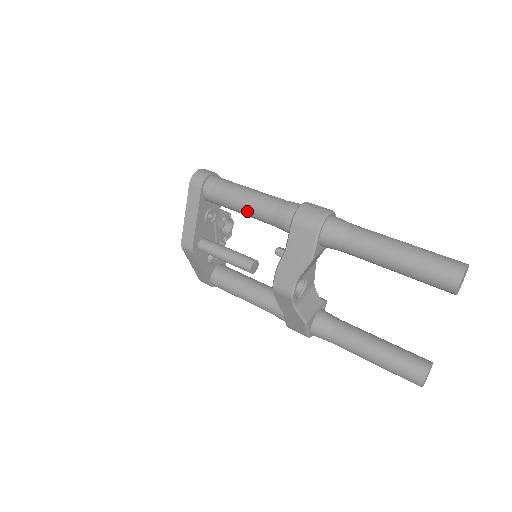
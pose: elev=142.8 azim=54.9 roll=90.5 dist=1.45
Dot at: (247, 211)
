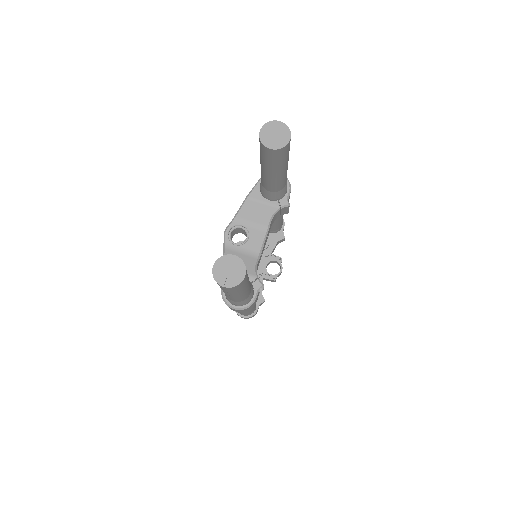
Dot at: occluded
